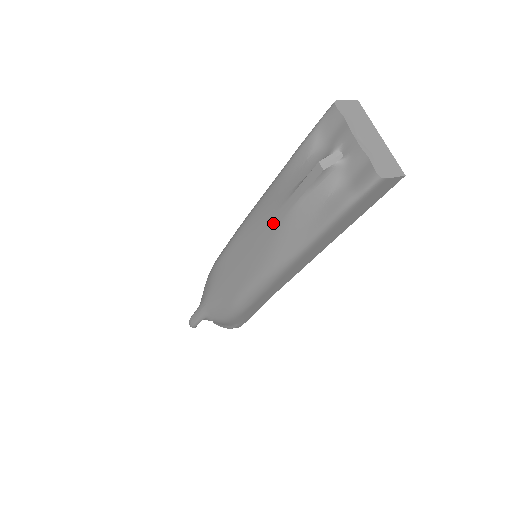
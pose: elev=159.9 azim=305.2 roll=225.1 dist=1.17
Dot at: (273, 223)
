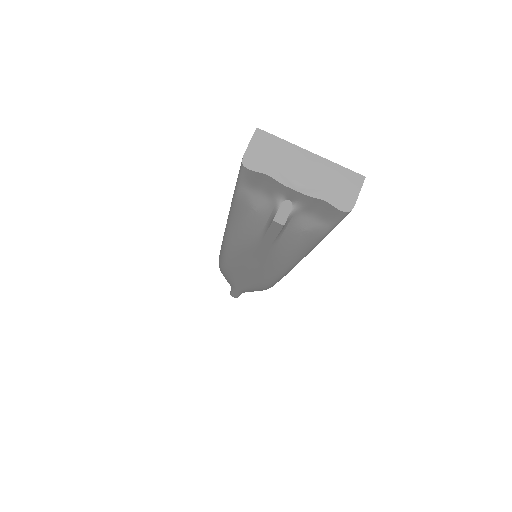
Dot at: (260, 253)
